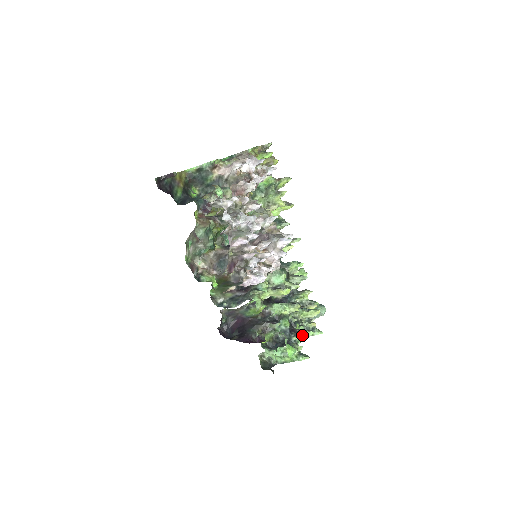
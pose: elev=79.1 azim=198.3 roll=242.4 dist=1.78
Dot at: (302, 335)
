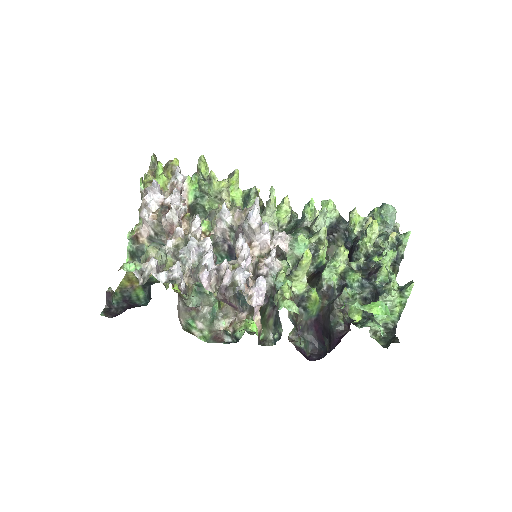
Dot at: (380, 270)
